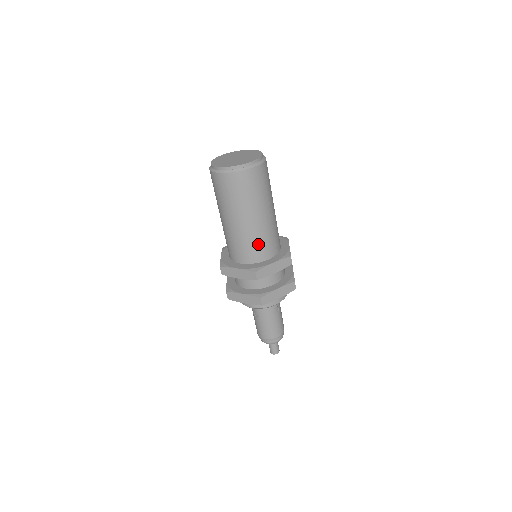
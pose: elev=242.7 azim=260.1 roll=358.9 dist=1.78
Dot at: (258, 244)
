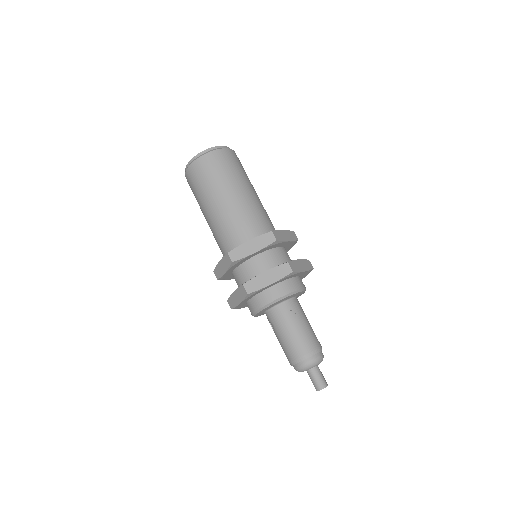
Dot at: (233, 227)
